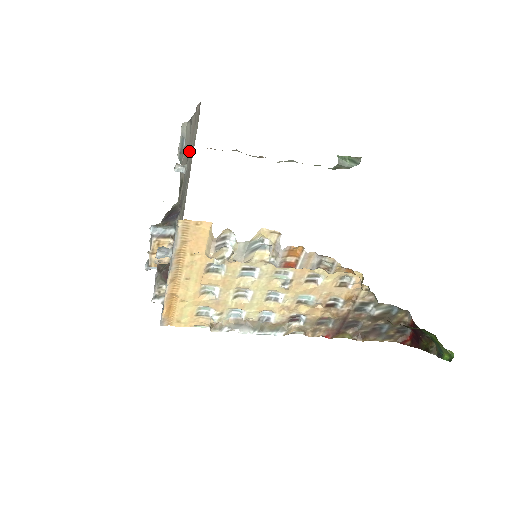
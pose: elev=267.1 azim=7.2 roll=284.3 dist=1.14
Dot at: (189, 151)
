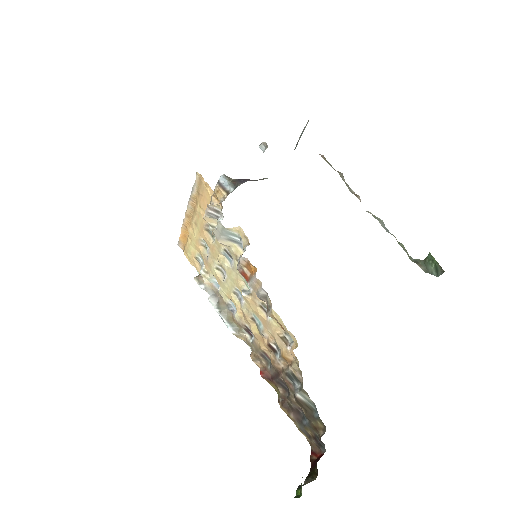
Dot at: occluded
